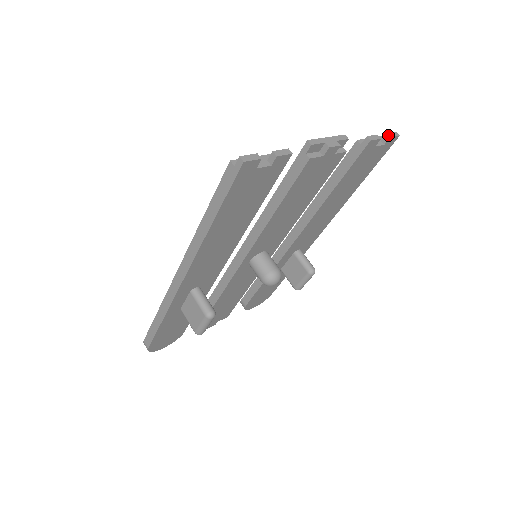
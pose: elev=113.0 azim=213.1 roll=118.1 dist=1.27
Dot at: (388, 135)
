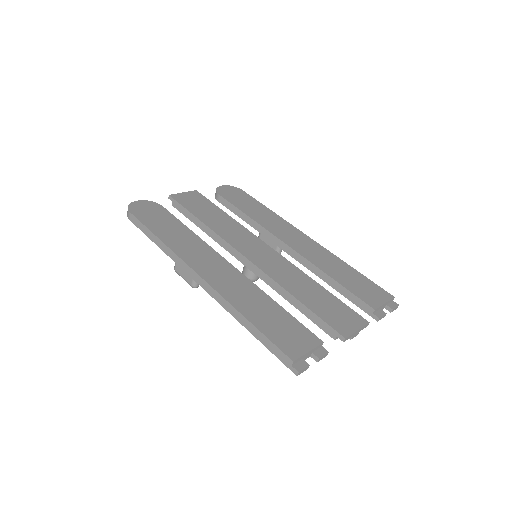
Dot at: (392, 311)
